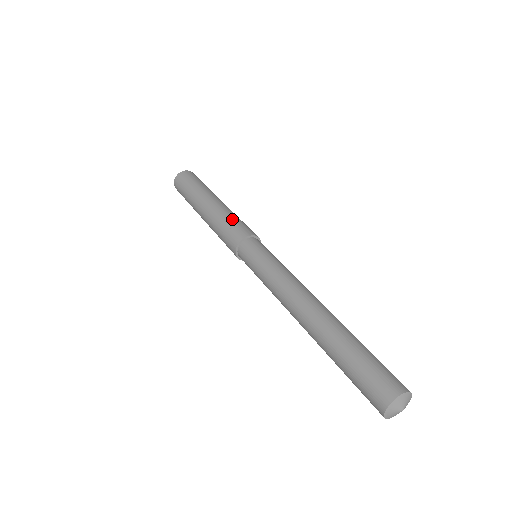
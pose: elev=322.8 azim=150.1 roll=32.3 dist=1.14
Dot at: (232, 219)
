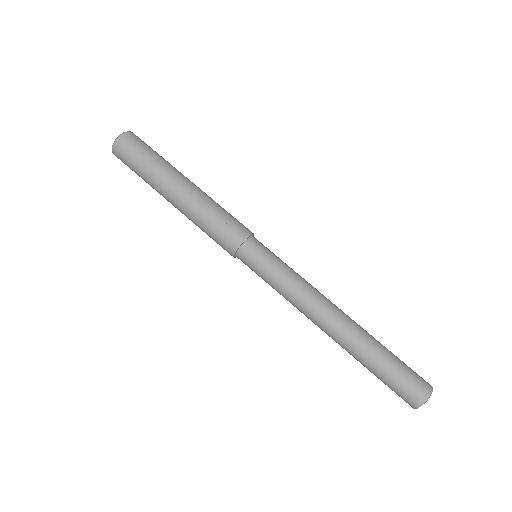
Dot at: (223, 211)
